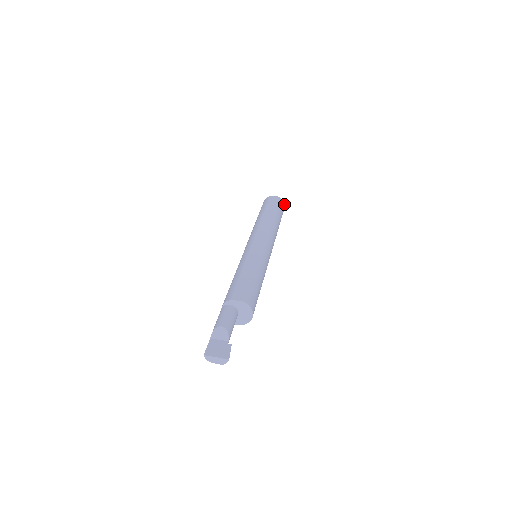
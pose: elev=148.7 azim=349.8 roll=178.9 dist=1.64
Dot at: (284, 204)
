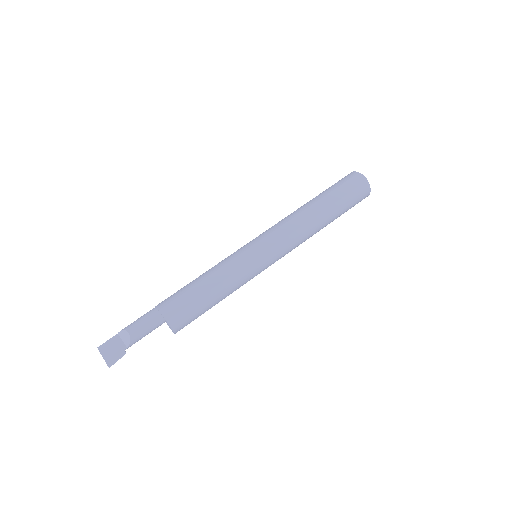
Dot at: (370, 191)
